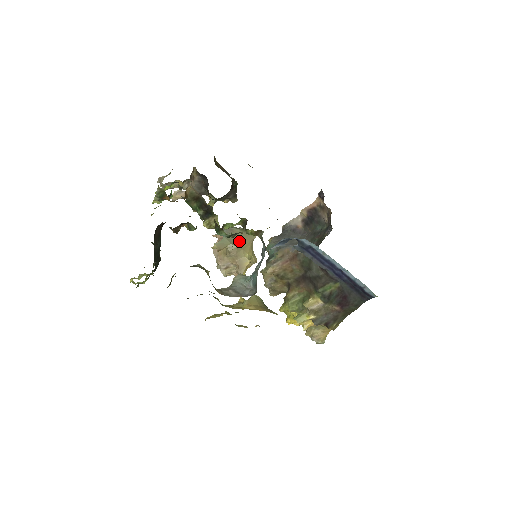
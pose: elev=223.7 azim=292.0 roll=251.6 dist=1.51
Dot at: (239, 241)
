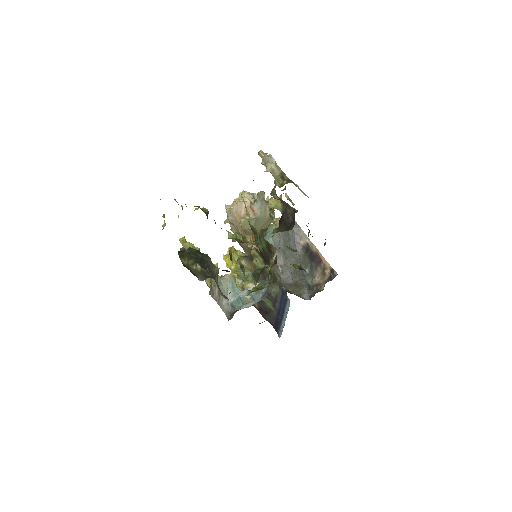
Dot at: (260, 228)
